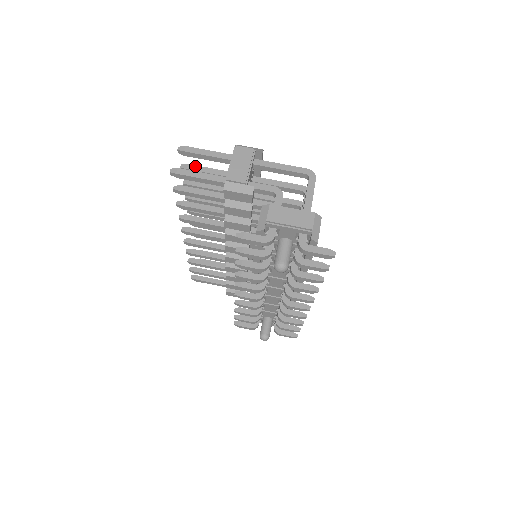
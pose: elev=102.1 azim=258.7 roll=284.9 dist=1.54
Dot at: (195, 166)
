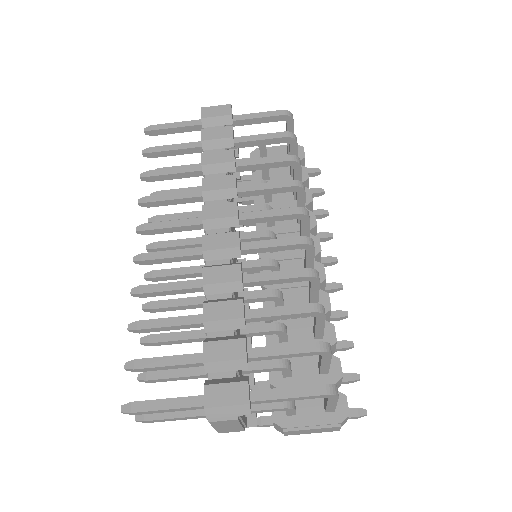
Dot at: (146, 369)
